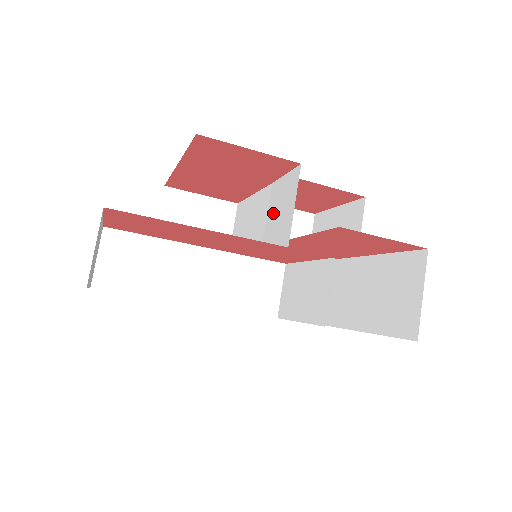
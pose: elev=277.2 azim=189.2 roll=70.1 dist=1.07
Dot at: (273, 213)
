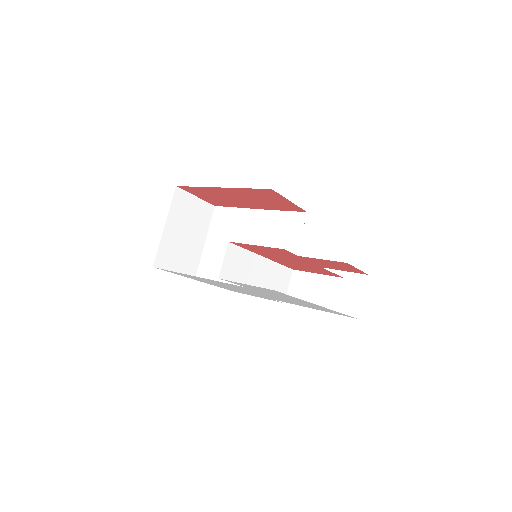
Dot at: (273, 232)
